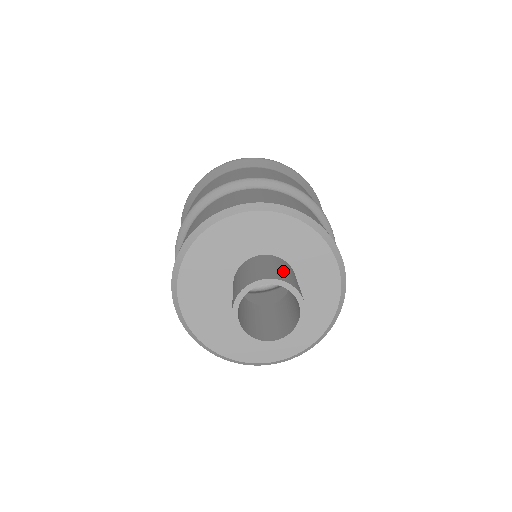
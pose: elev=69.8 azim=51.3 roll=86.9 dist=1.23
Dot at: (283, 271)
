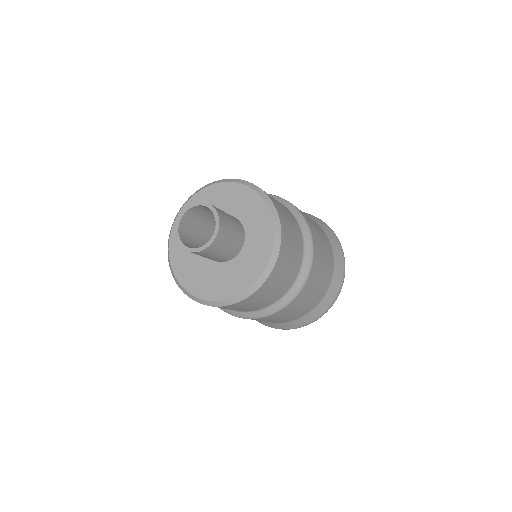
Dot at: (229, 221)
